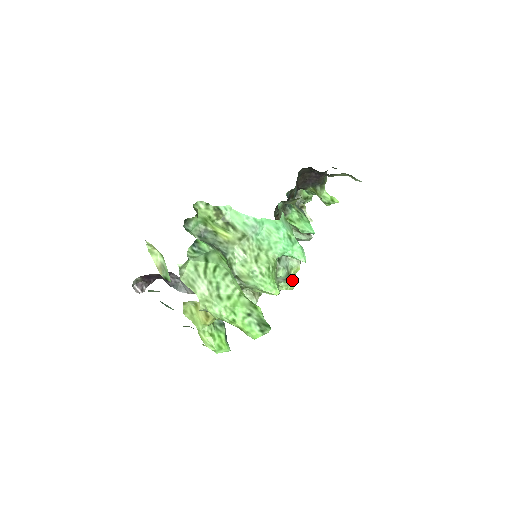
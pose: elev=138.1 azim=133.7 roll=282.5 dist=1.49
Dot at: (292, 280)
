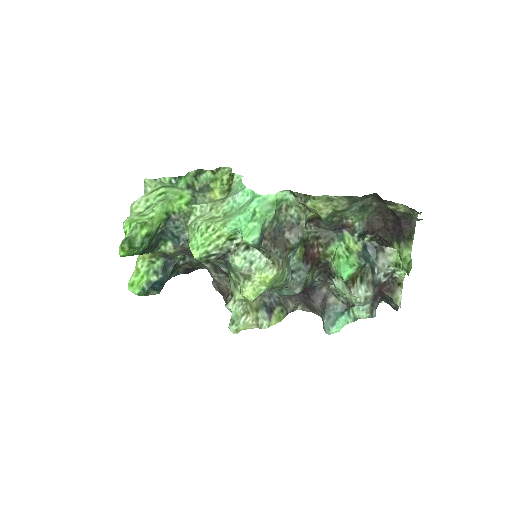
Dot at: (255, 288)
